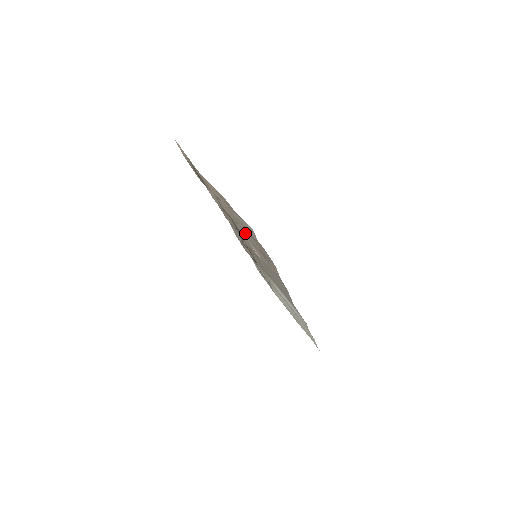
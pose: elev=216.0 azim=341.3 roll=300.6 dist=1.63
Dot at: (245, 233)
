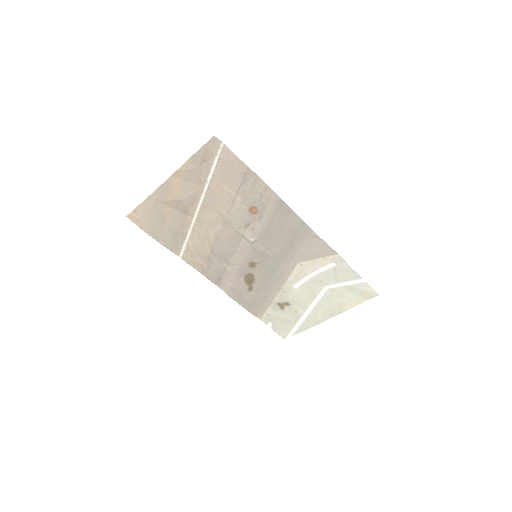
Dot at: (229, 213)
